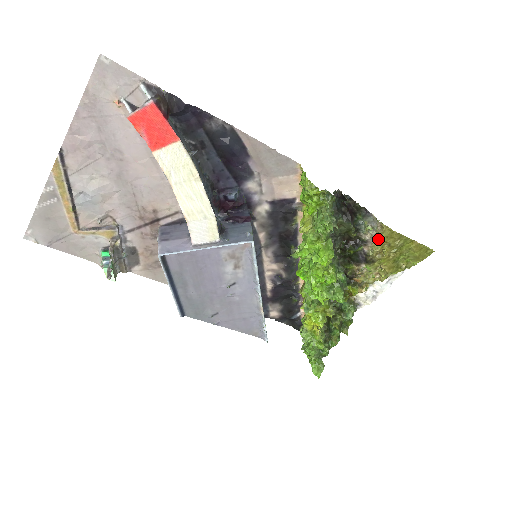
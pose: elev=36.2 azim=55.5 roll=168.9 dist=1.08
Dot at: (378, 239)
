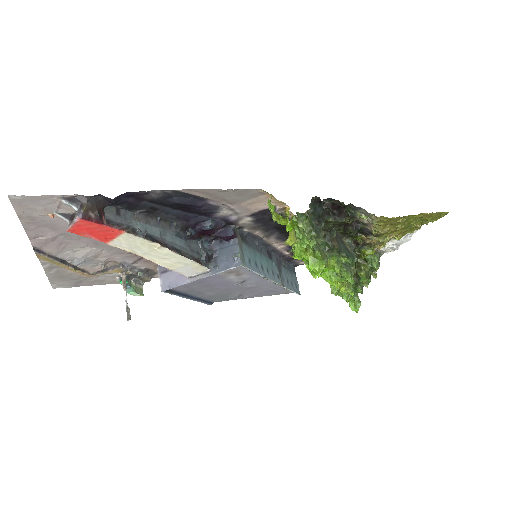
Dot at: (376, 224)
